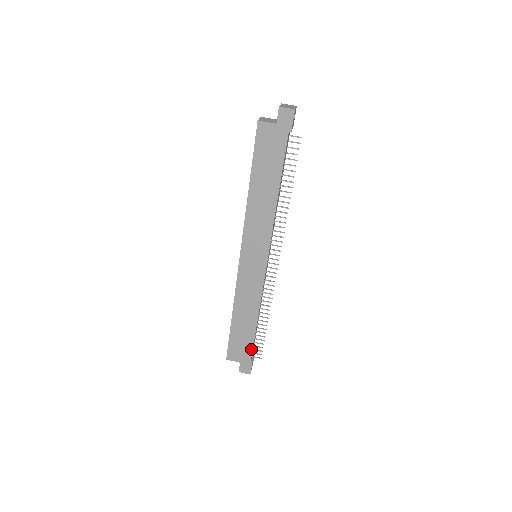
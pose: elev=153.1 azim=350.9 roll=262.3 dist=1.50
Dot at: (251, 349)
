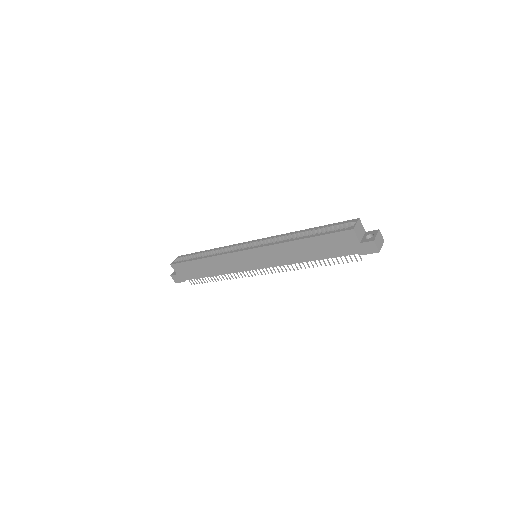
Dot at: (192, 278)
